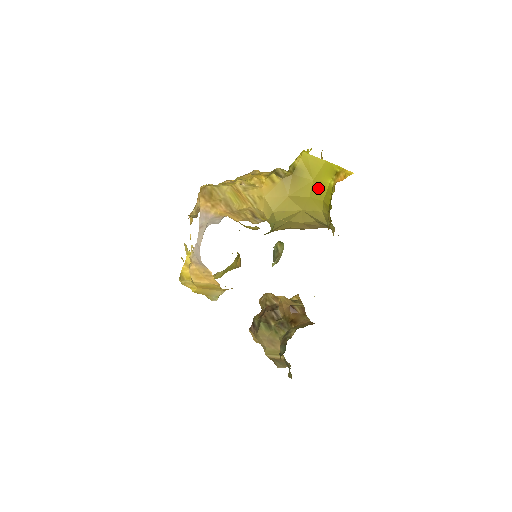
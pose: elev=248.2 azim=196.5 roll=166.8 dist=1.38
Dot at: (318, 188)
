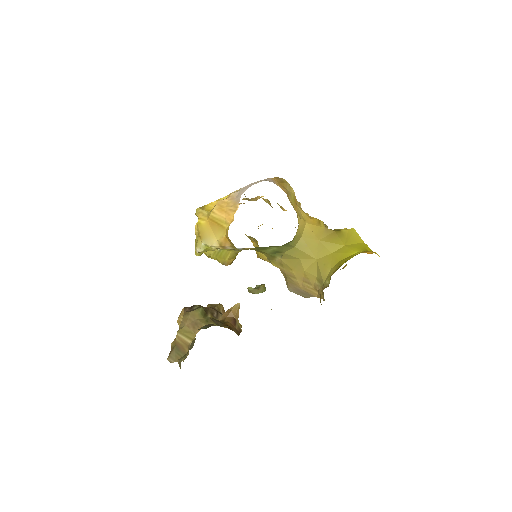
Dot at: (344, 251)
